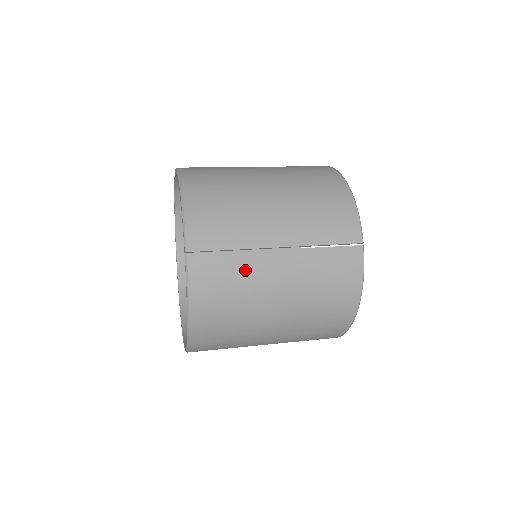
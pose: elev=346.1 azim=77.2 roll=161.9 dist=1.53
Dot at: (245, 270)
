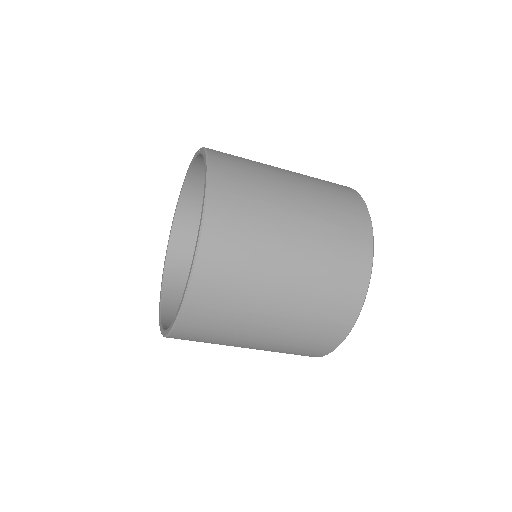
Dot at: occluded
